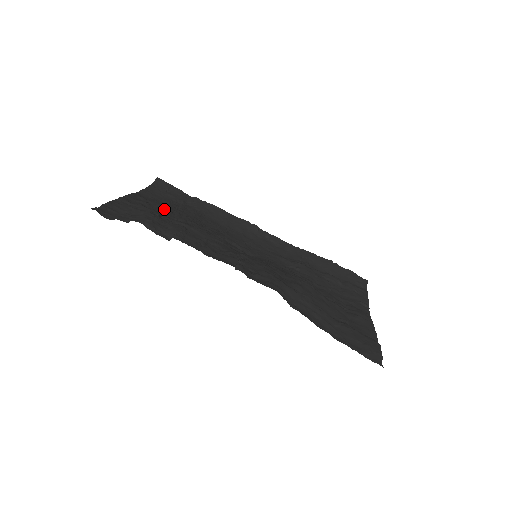
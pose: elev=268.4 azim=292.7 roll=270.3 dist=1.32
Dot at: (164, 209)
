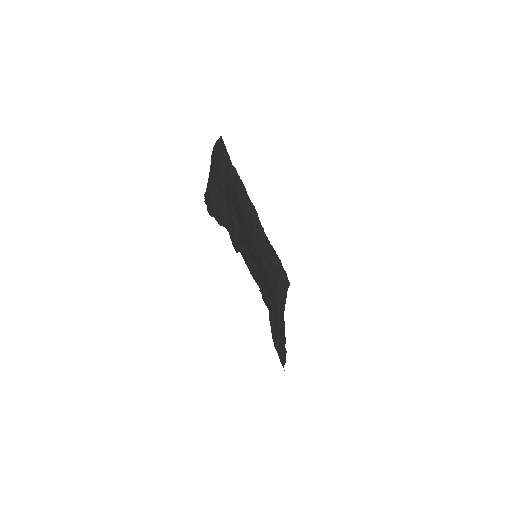
Dot at: (226, 193)
